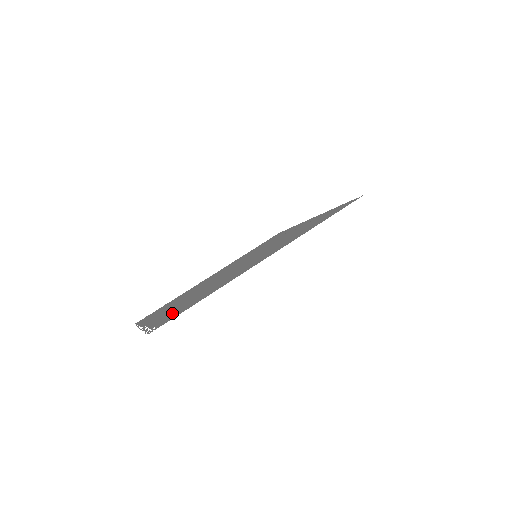
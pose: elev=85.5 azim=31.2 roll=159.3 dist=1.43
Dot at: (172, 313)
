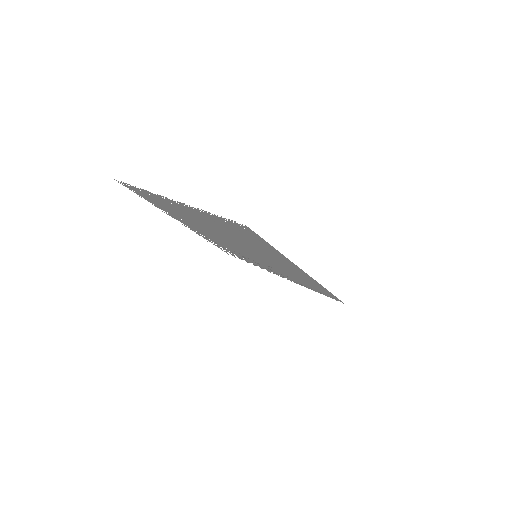
Dot at: (230, 226)
